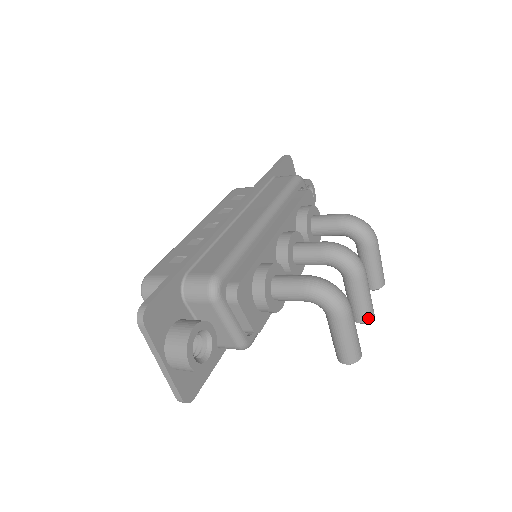
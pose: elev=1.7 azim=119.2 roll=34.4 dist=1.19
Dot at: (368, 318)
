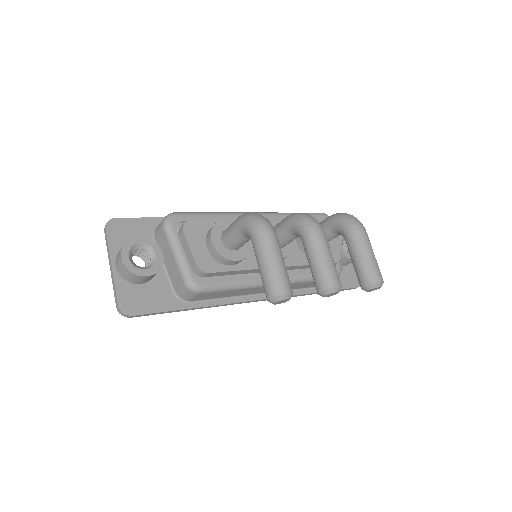
Dot at: (327, 284)
